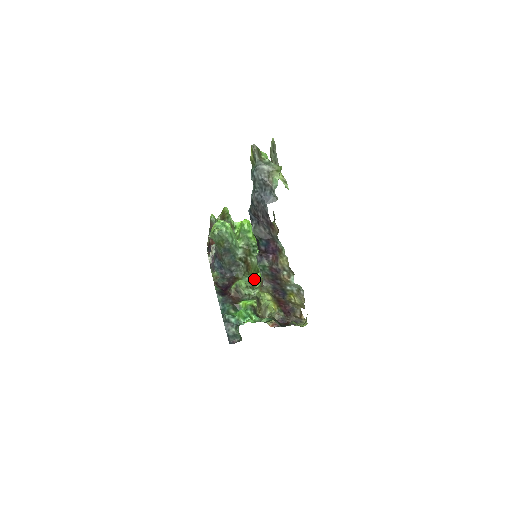
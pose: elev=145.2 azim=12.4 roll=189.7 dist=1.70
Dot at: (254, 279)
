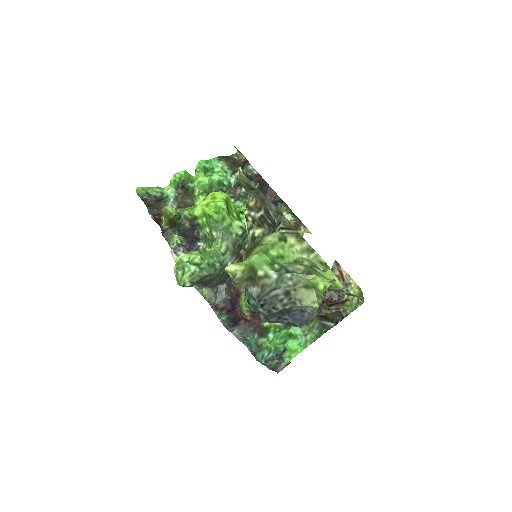
Dot at: occluded
